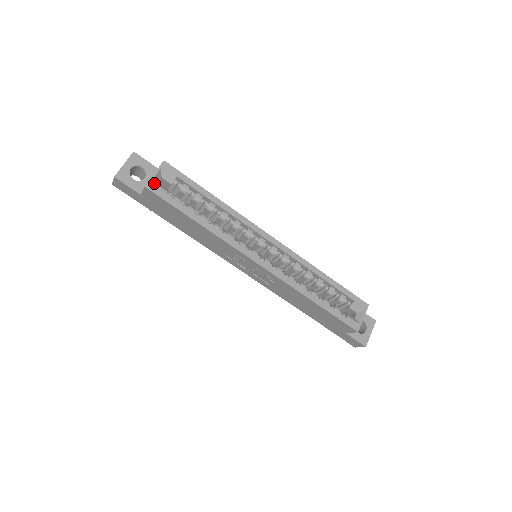
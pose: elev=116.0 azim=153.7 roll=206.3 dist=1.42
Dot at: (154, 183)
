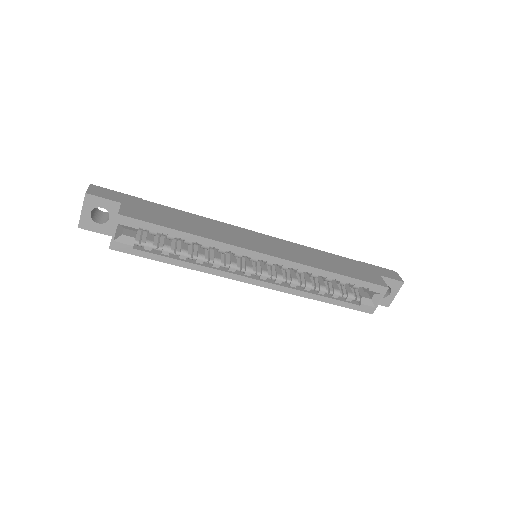
Dot at: (117, 242)
